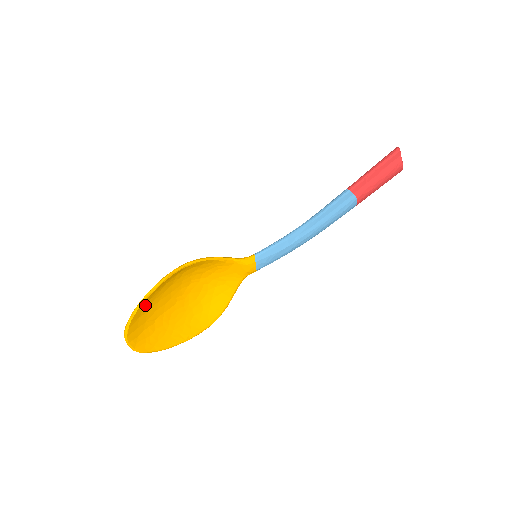
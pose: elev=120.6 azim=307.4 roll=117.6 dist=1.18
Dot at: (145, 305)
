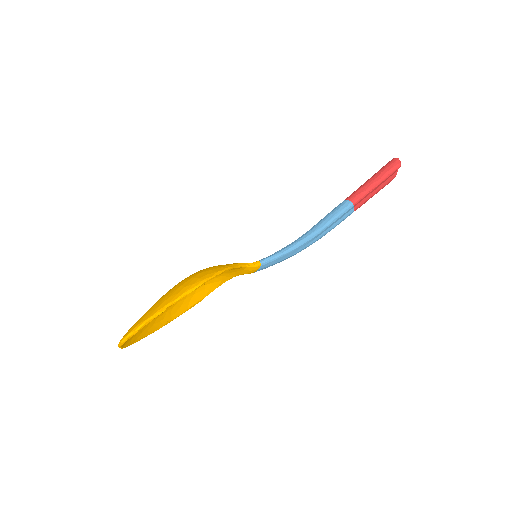
Dot at: (152, 315)
